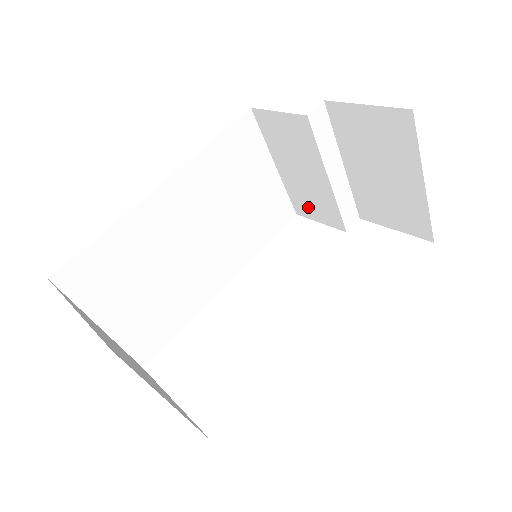
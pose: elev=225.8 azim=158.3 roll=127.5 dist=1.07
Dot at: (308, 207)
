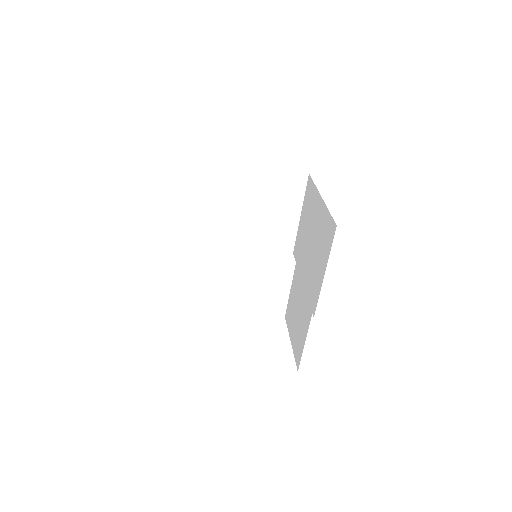
Dot at: (213, 245)
